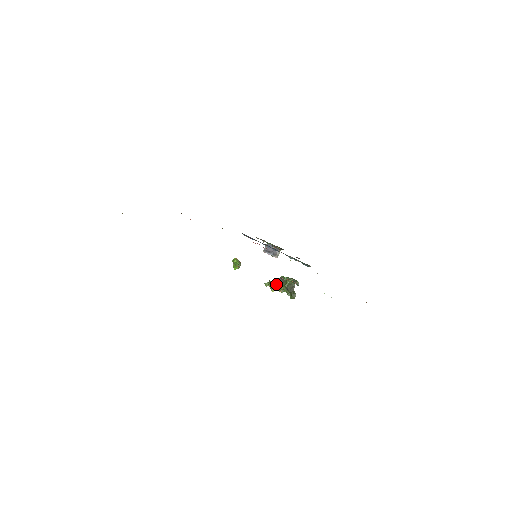
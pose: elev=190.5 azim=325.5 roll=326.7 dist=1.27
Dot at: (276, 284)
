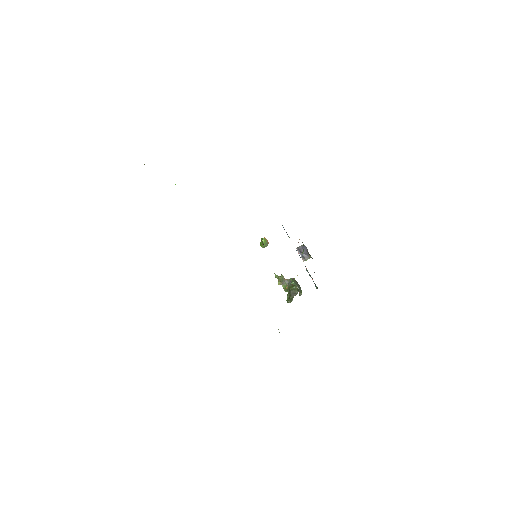
Dot at: (285, 281)
